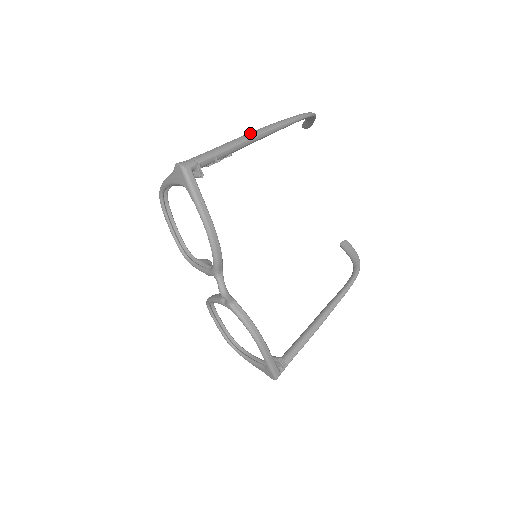
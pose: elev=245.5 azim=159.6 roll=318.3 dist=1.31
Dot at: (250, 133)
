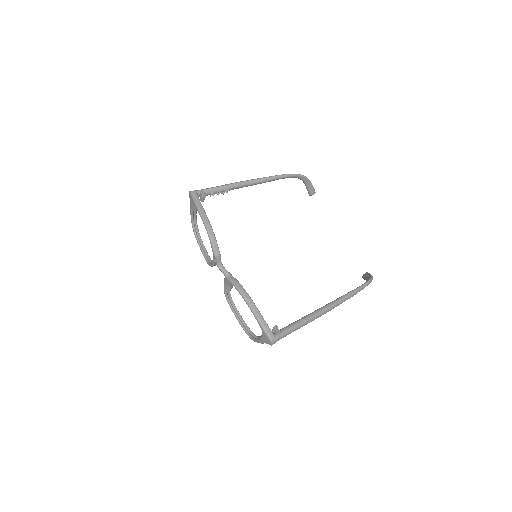
Dot at: occluded
